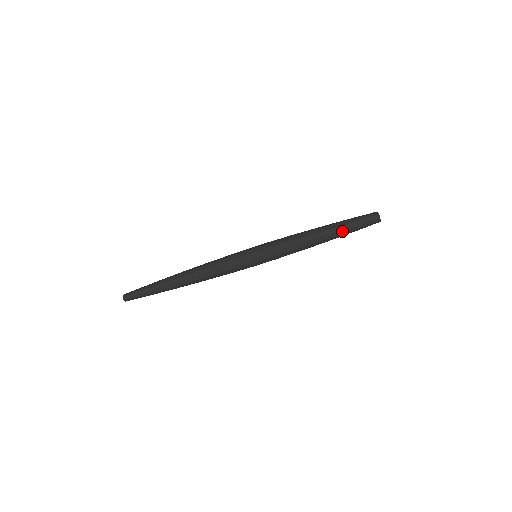
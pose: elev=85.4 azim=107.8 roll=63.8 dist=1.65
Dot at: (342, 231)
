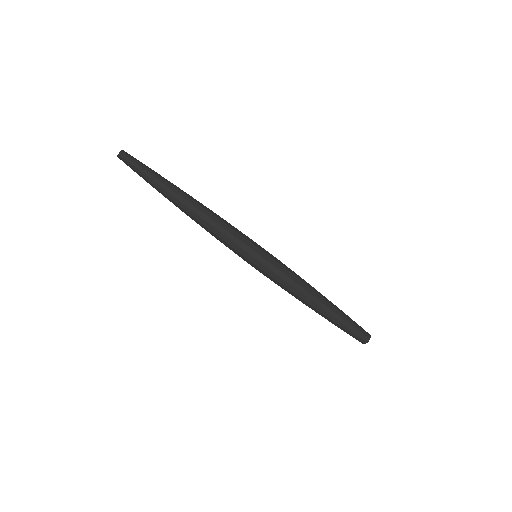
Dot at: (336, 316)
